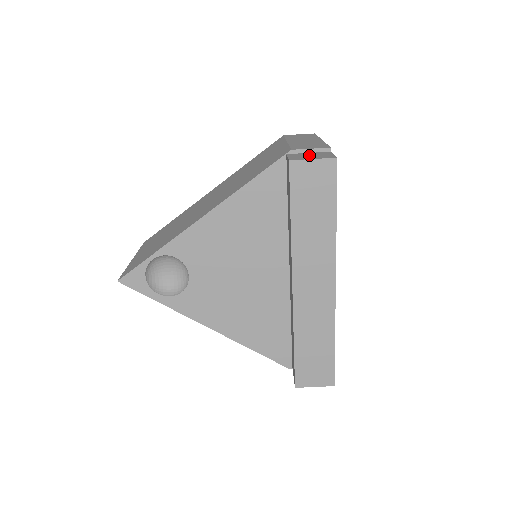
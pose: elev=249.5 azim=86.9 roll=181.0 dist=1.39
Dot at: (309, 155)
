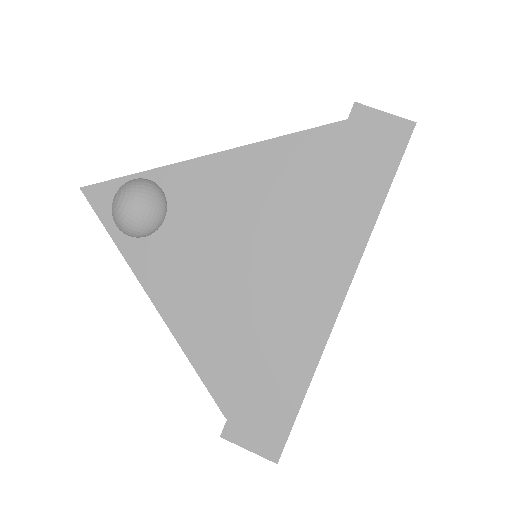
Dot at: occluded
